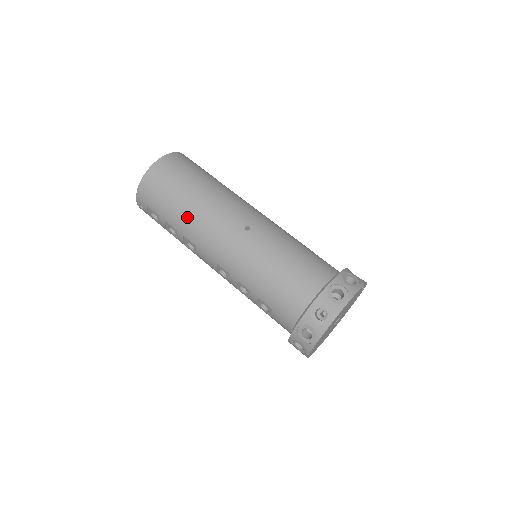
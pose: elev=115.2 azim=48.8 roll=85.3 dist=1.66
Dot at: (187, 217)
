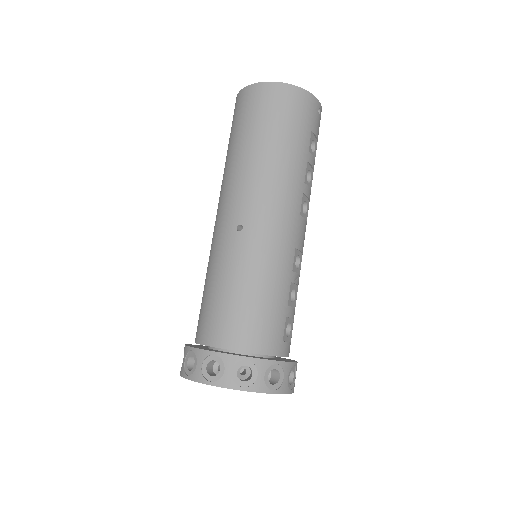
Dot at: (227, 165)
